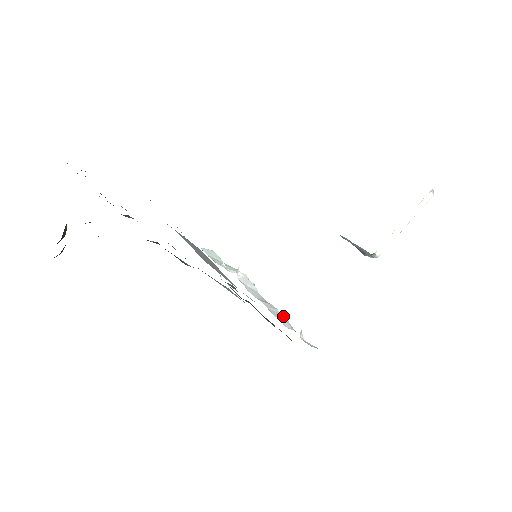
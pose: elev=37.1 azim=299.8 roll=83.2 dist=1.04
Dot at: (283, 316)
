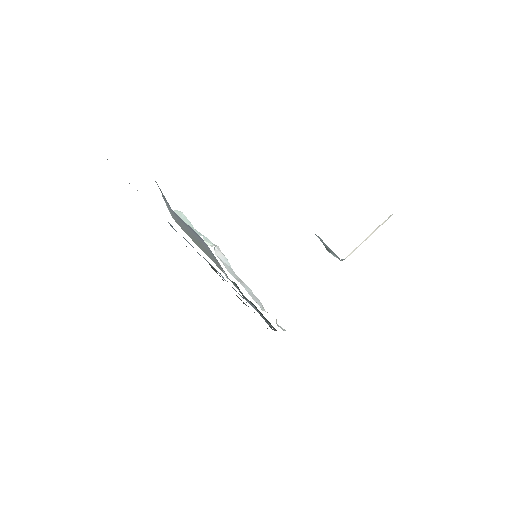
Dot at: occluded
